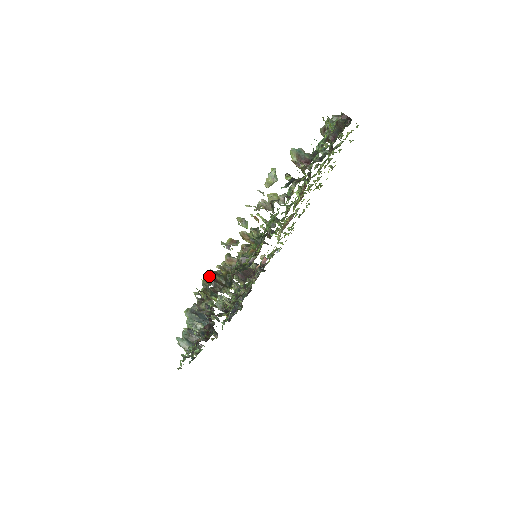
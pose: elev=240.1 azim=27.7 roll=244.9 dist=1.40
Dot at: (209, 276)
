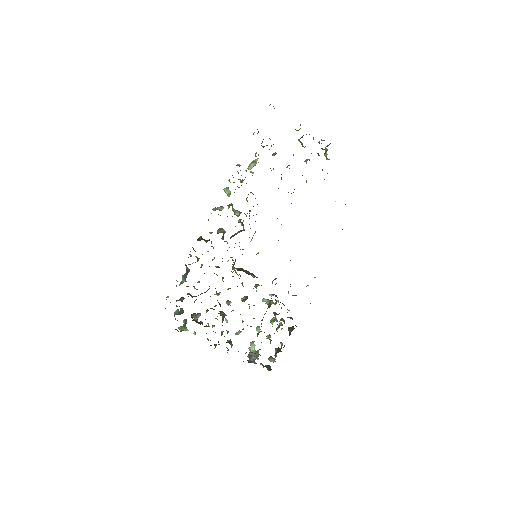
Dot at: (201, 236)
